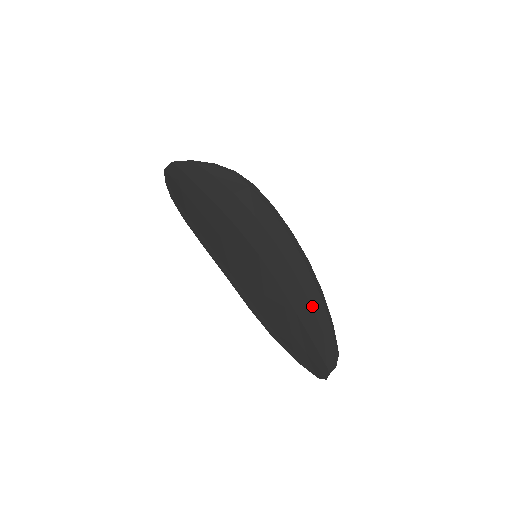
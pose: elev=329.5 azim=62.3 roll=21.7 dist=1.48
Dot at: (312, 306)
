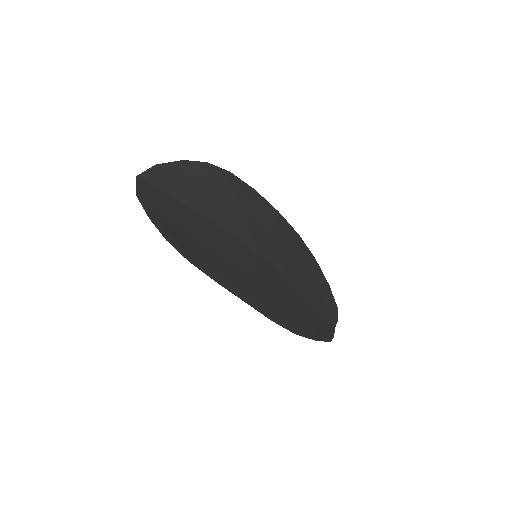
Dot at: (311, 278)
